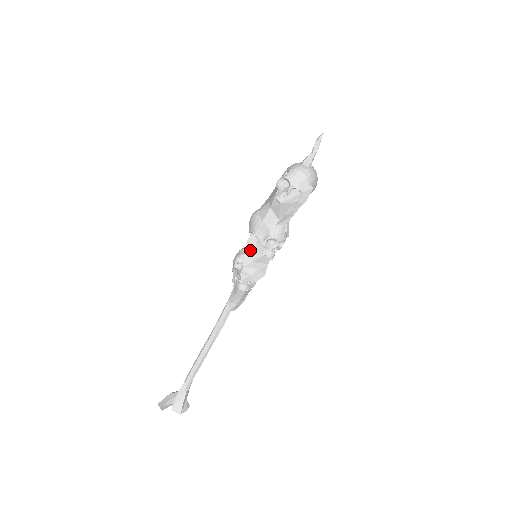
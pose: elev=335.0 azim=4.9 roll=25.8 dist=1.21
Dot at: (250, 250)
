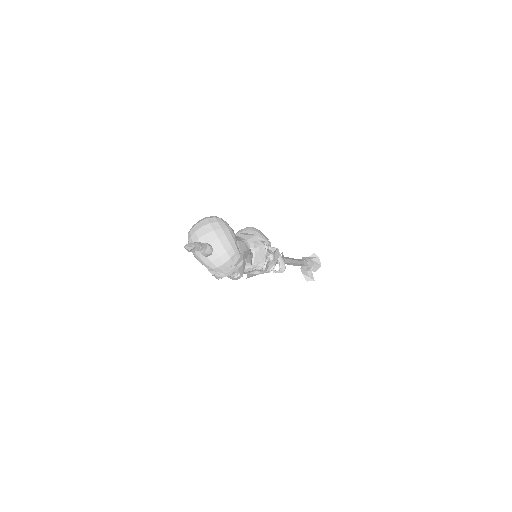
Dot at: occluded
